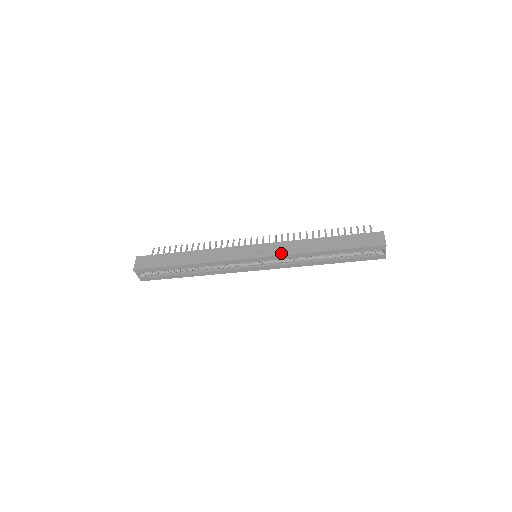
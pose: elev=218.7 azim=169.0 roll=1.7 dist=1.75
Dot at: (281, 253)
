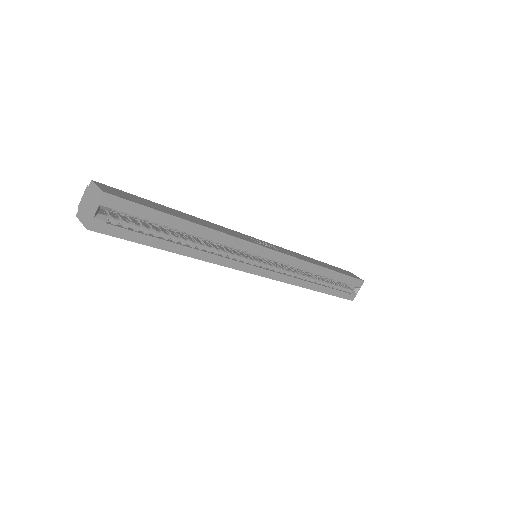
Dot at: (294, 256)
